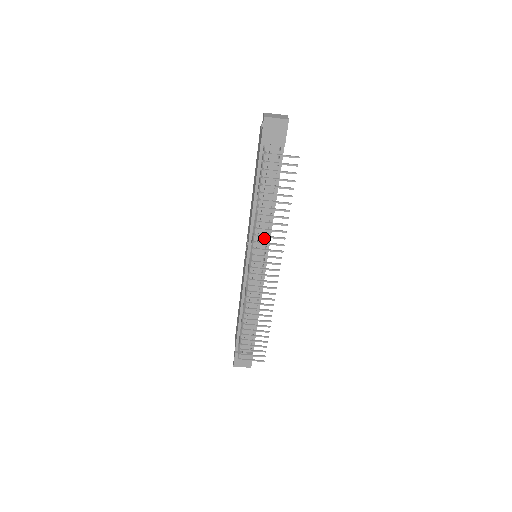
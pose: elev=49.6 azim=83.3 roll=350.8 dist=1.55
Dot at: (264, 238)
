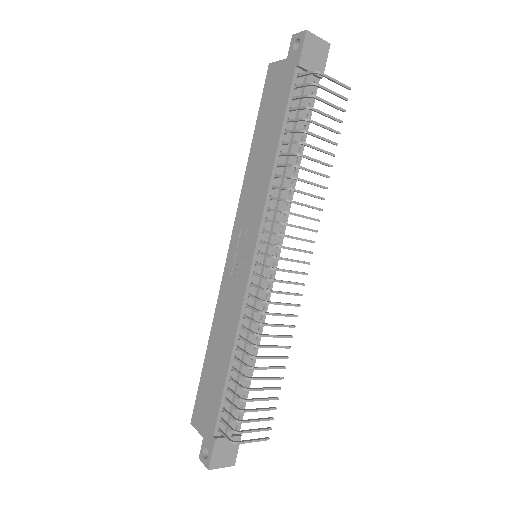
Dot at: (280, 219)
